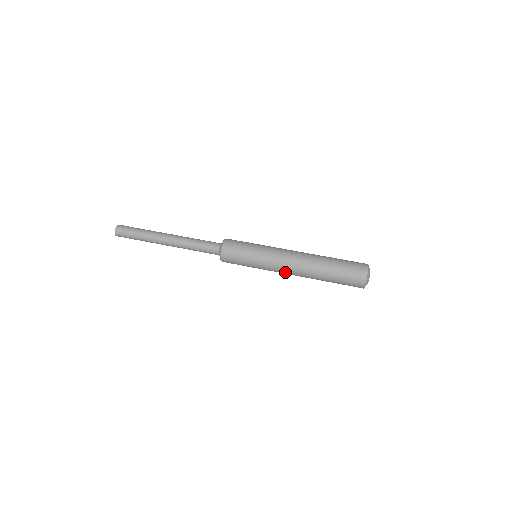
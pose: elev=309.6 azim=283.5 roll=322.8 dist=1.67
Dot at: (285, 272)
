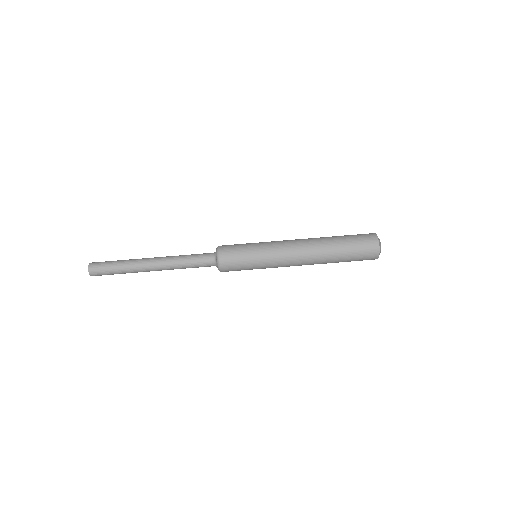
Dot at: (293, 261)
